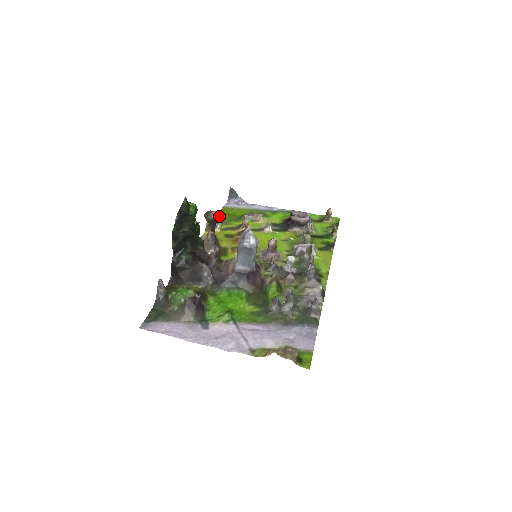
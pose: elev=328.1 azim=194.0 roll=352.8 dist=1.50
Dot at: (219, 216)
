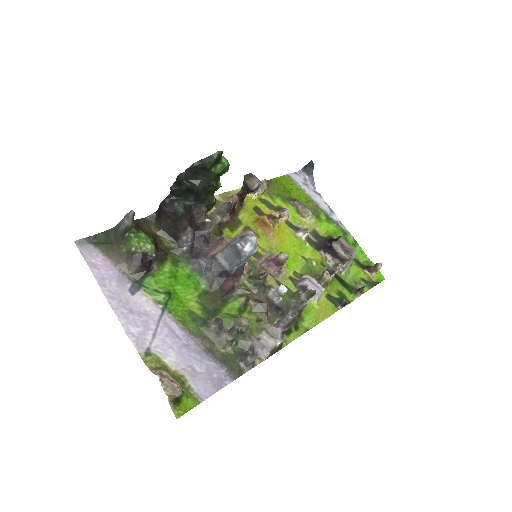
Dot at: (273, 181)
